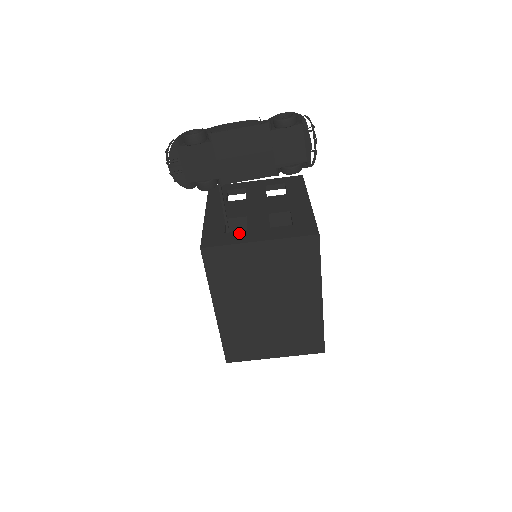
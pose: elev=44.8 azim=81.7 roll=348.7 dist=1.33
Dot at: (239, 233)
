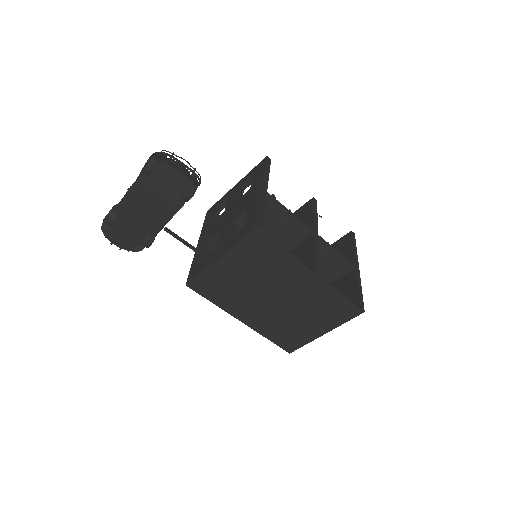
Dot at: (209, 256)
